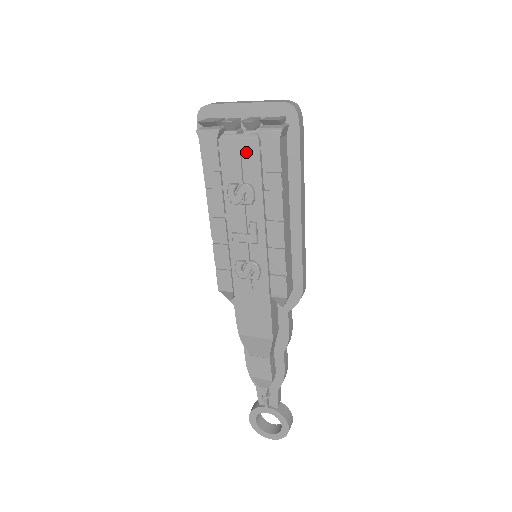
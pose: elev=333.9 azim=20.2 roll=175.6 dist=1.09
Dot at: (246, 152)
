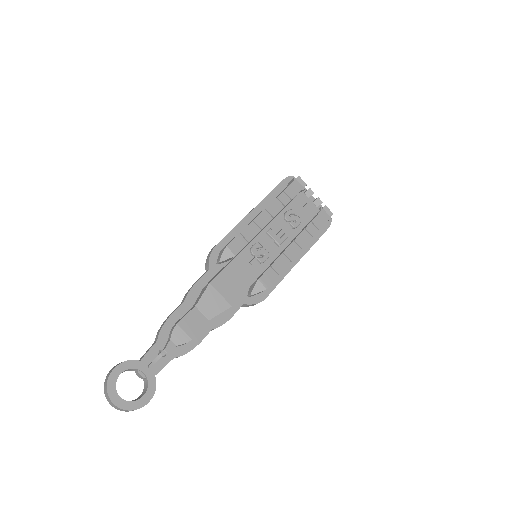
Dot at: (310, 208)
